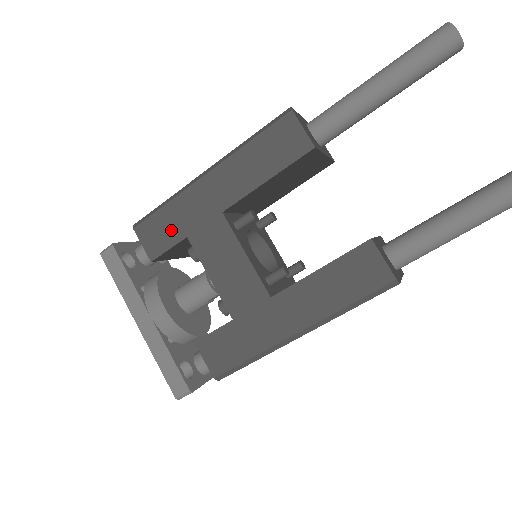
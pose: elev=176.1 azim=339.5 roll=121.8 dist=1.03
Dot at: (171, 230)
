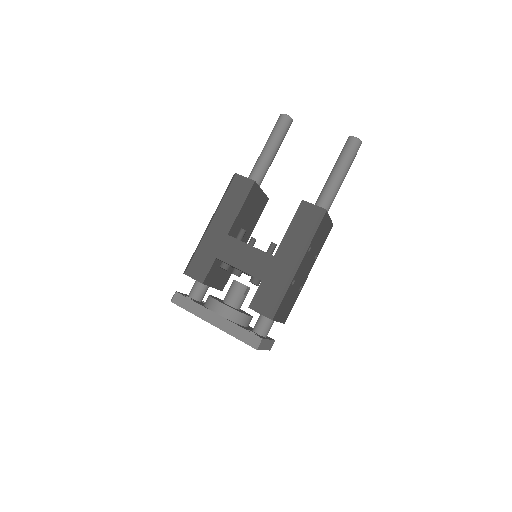
Dot at: (206, 261)
